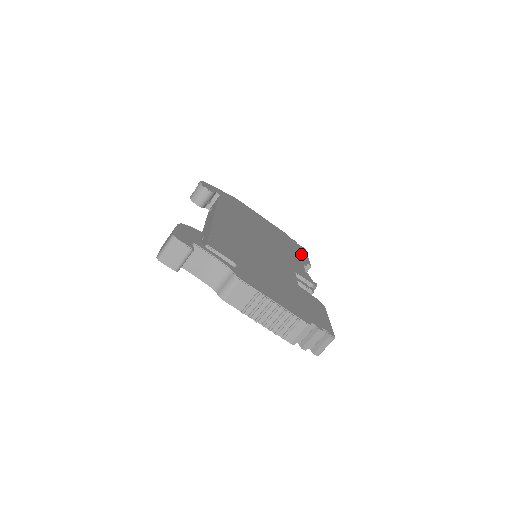
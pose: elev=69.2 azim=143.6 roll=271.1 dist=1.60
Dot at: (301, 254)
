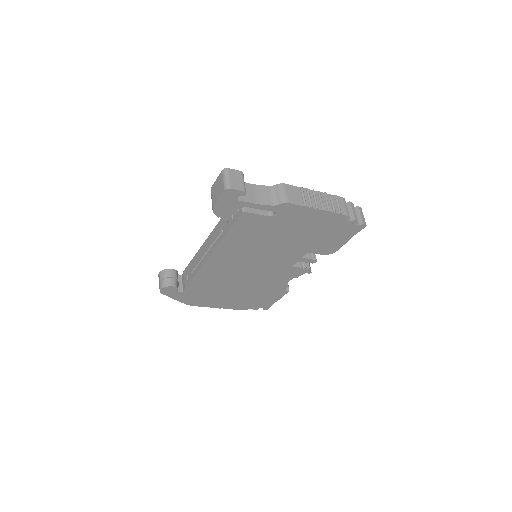
Dot at: occluded
